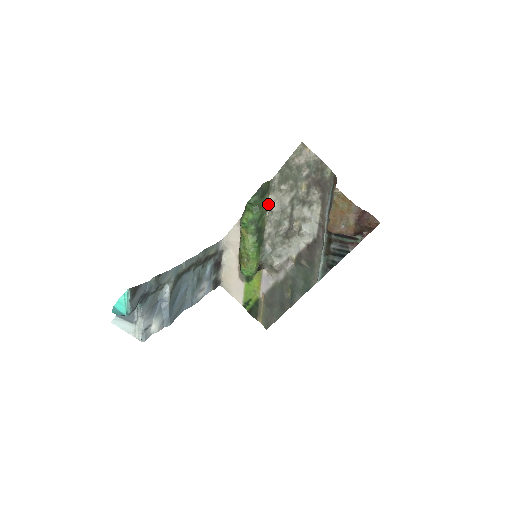
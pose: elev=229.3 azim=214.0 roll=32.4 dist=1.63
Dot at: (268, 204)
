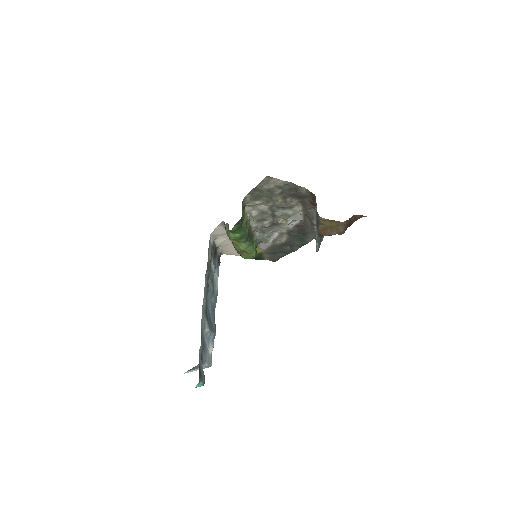
Dot at: (246, 212)
